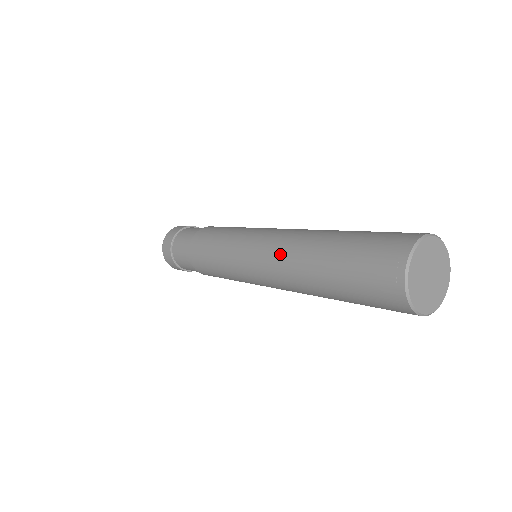
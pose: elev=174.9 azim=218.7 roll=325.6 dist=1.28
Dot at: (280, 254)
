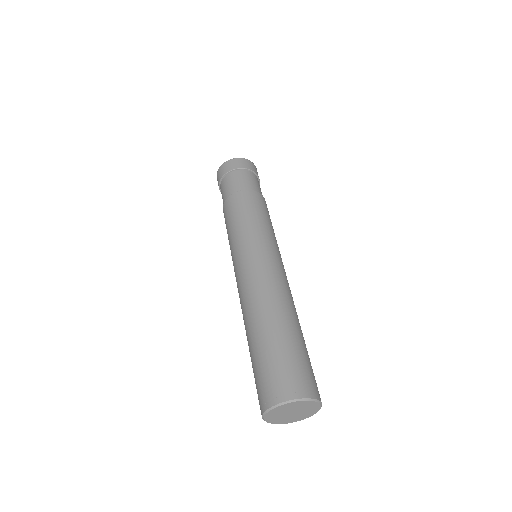
Dot at: (241, 306)
